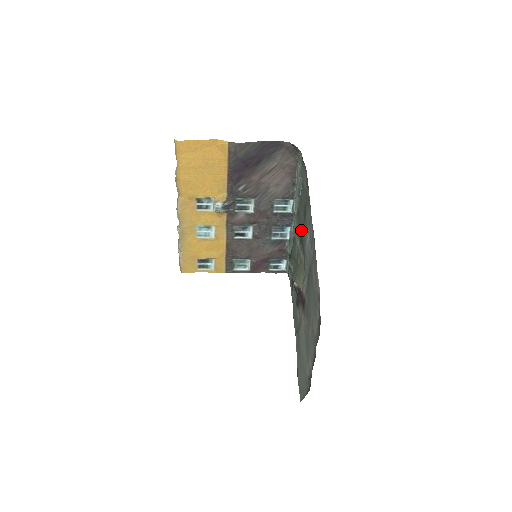
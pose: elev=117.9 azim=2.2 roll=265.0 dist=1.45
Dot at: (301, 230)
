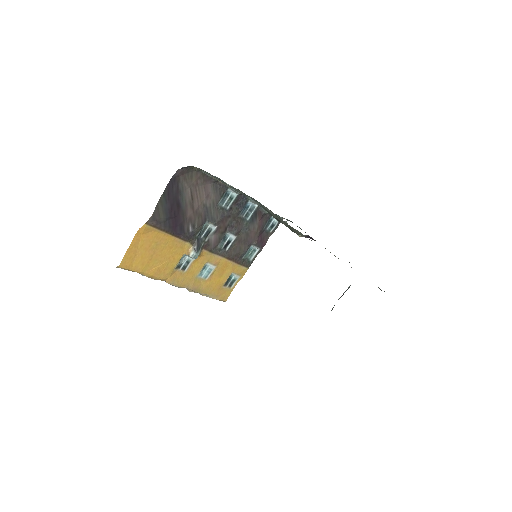
Dot at: occluded
